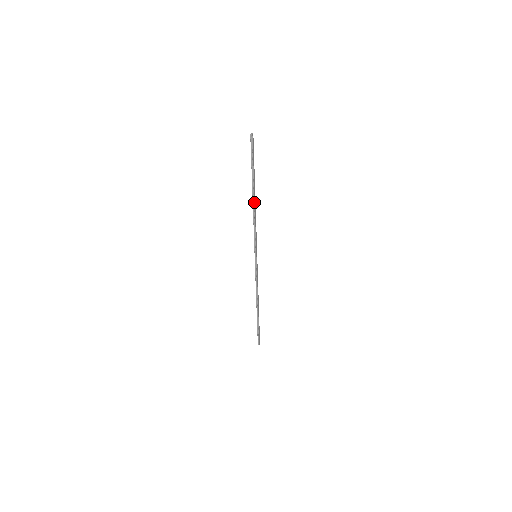
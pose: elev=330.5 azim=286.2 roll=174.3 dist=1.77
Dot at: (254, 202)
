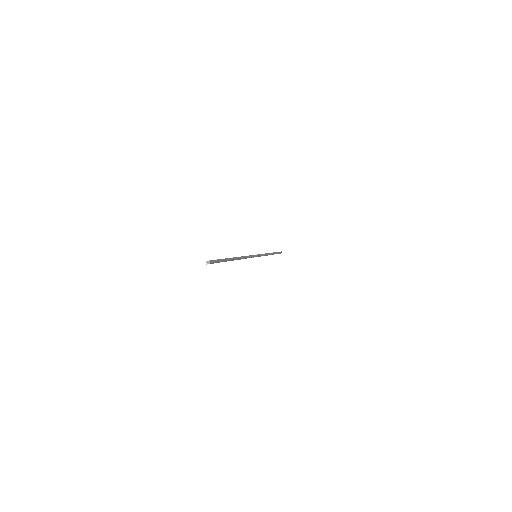
Dot at: occluded
